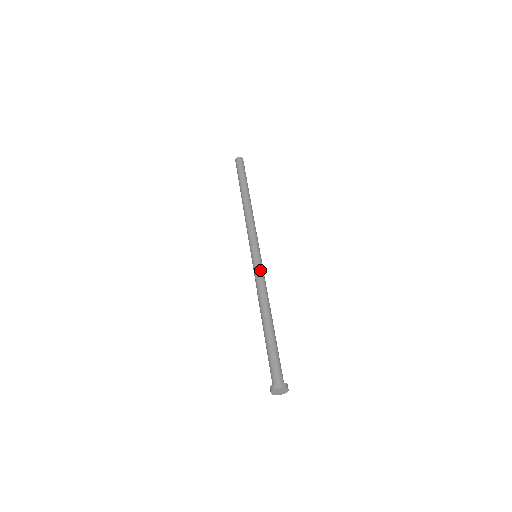
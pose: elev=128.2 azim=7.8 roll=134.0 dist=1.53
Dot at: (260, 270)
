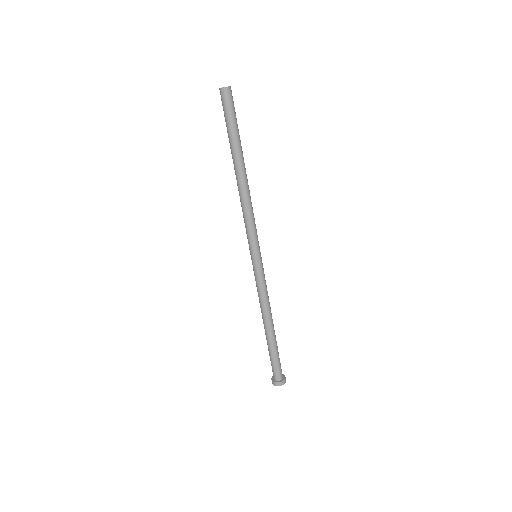
Dot at: (256, 279)
